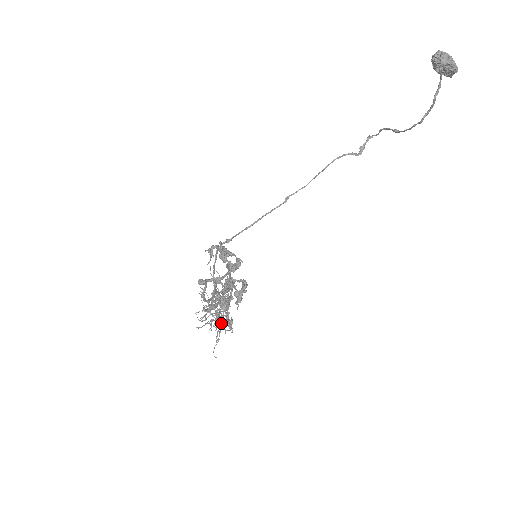
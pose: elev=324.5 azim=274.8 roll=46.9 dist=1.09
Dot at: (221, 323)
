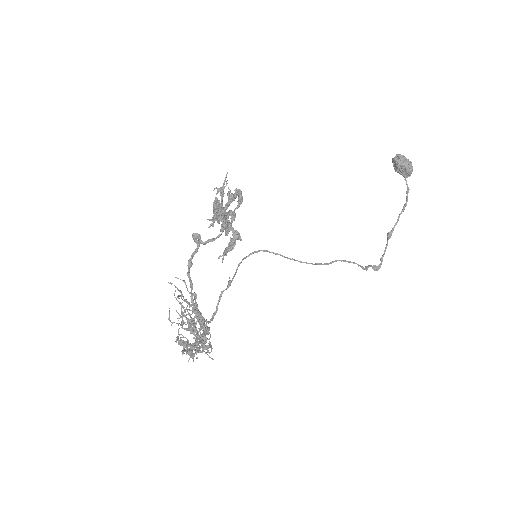
Dot at: (193, 346)
